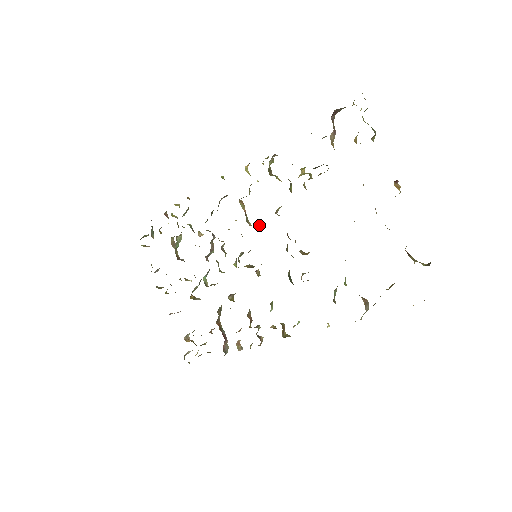
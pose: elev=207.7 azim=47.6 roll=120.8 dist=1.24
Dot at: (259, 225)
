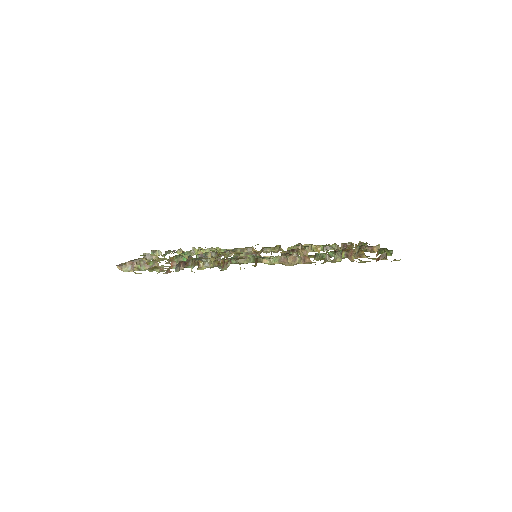
Dot at: occluded
